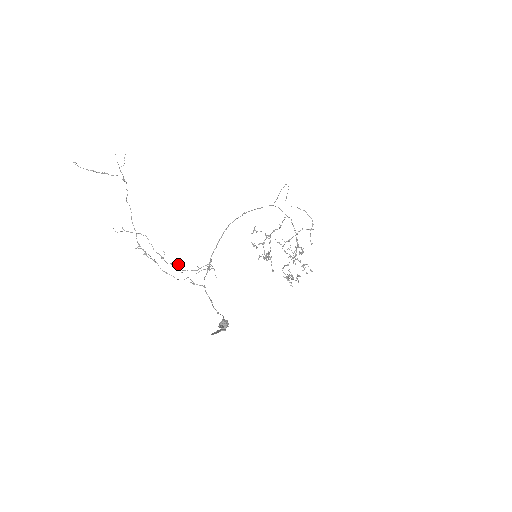
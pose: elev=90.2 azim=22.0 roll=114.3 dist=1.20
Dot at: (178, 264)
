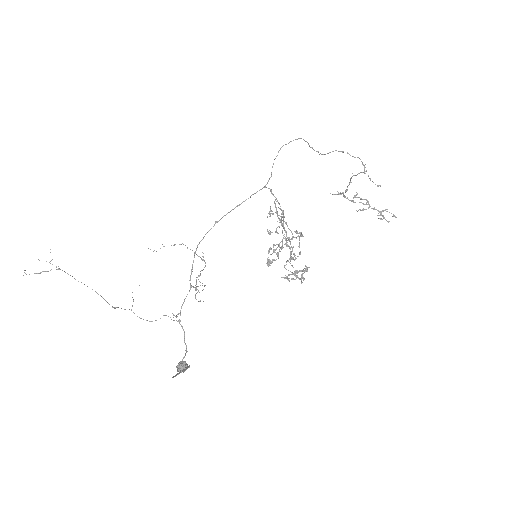
Dot at: (198, 275)
